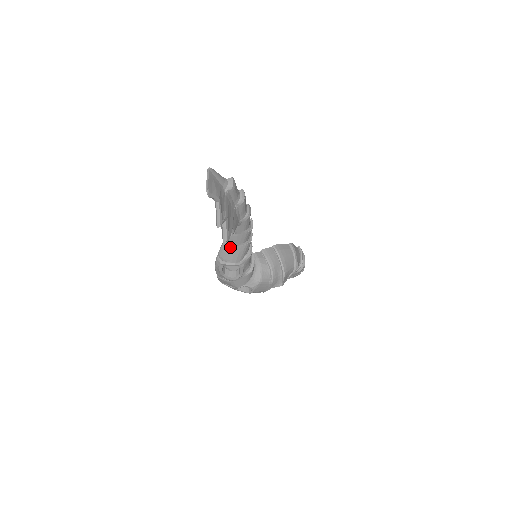
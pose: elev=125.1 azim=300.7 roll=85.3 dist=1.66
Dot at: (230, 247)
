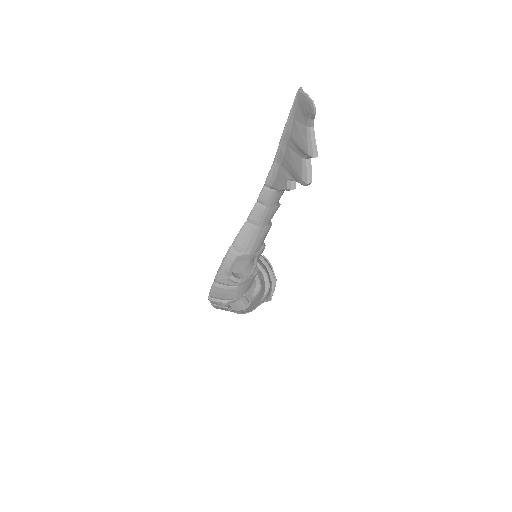
Dot at: (254, 229)
